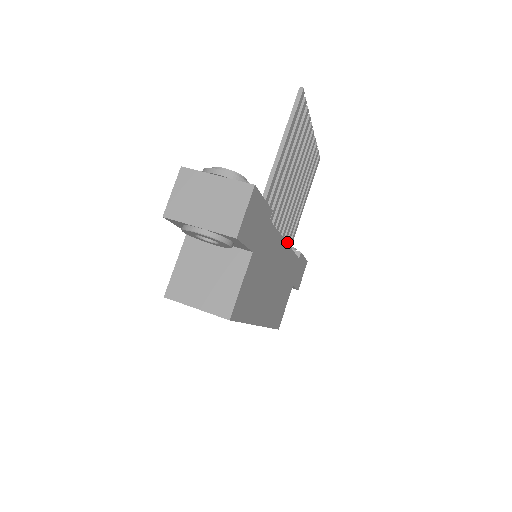
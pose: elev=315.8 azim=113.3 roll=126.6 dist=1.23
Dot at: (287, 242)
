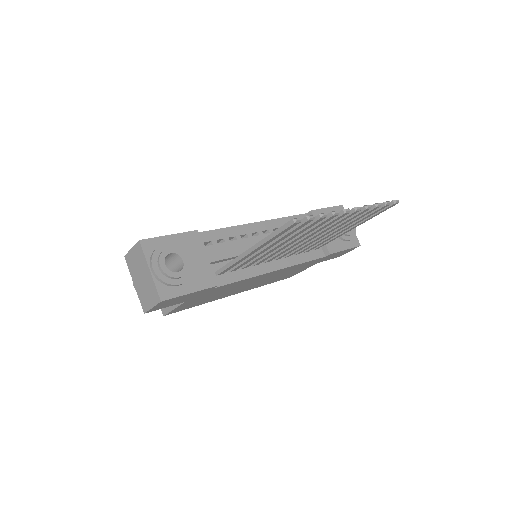
Dot at: (309, 249)
